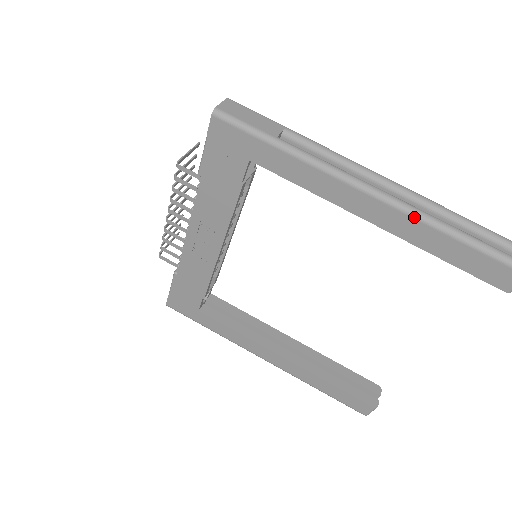
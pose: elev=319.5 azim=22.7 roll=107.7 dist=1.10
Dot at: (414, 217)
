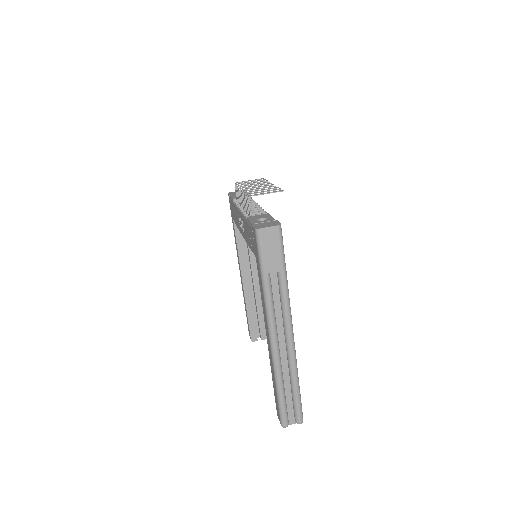
Dot at: (273, 364)
